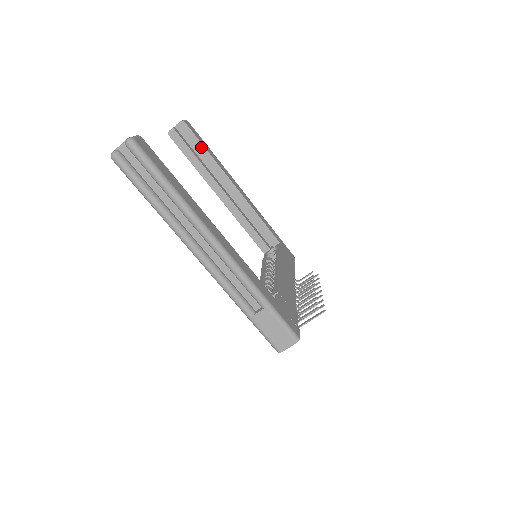
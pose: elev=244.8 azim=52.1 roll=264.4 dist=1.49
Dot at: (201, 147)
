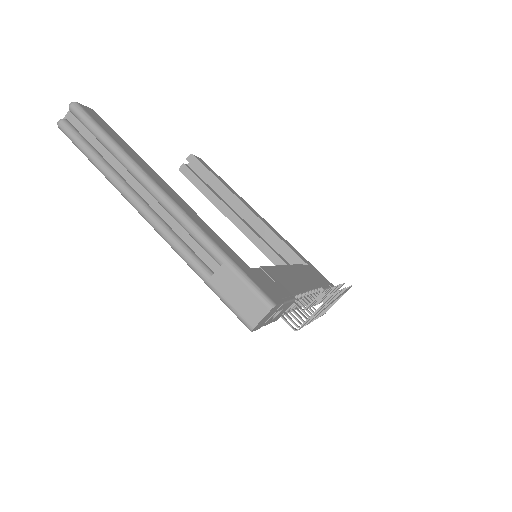
Dot at: (210, 175)
